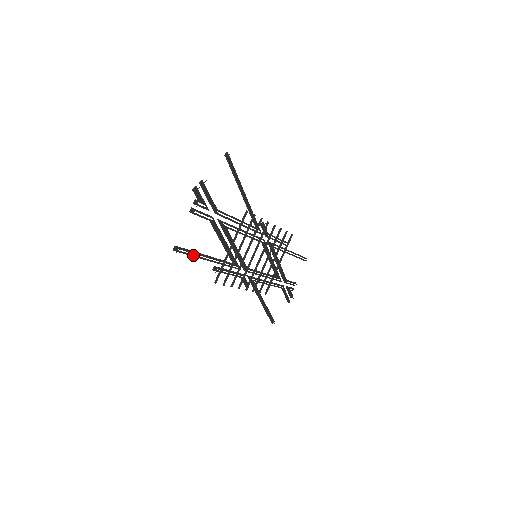
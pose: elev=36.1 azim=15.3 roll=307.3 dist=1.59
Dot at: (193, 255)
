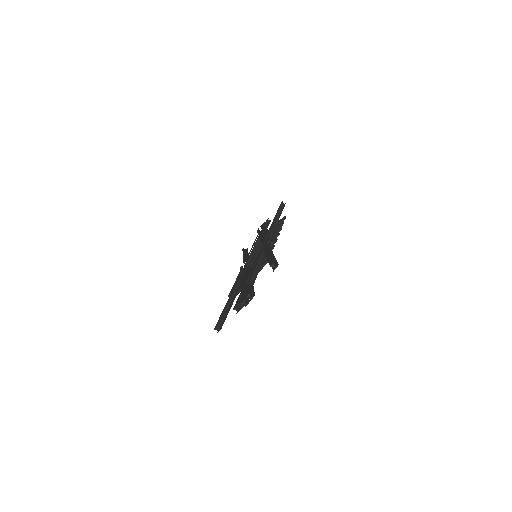
Dot at: (223, 313)
